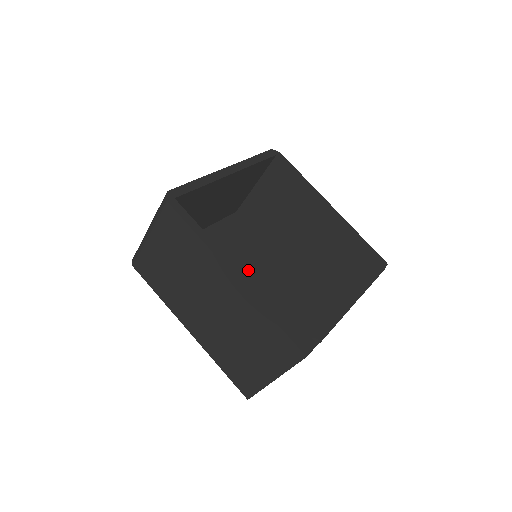
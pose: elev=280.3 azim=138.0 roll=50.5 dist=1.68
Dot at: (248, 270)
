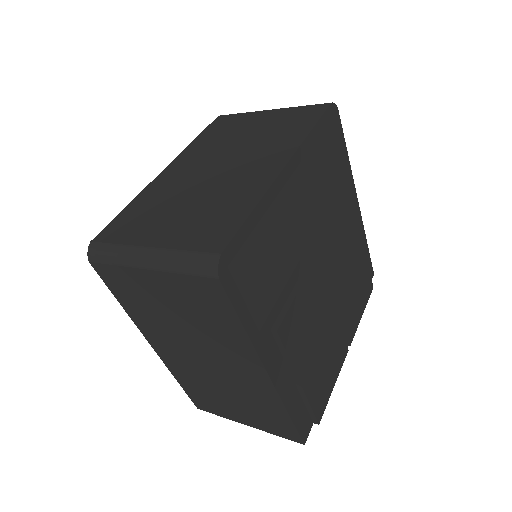
Dot at: (282, 358)
